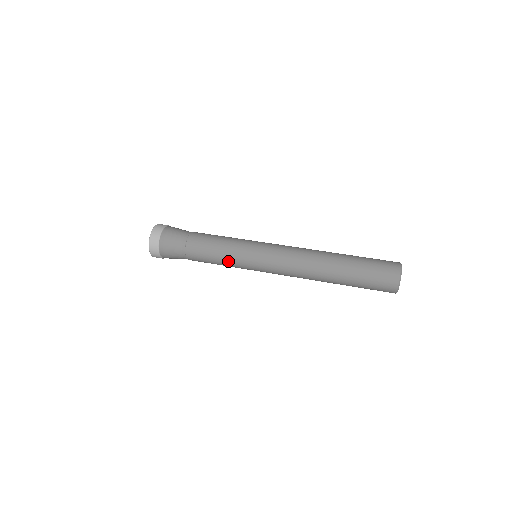
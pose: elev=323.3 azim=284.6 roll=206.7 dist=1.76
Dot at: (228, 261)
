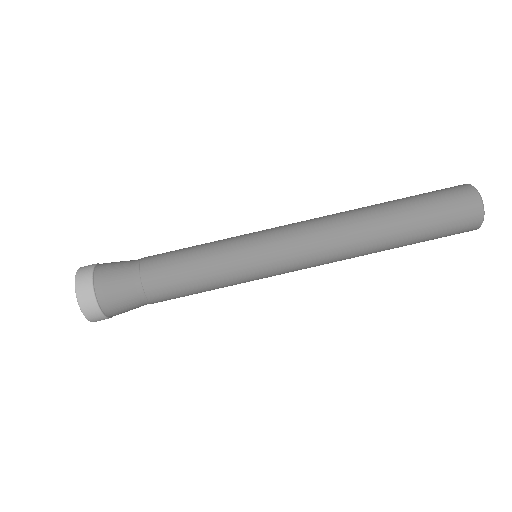
Dot at: (221, 285)
